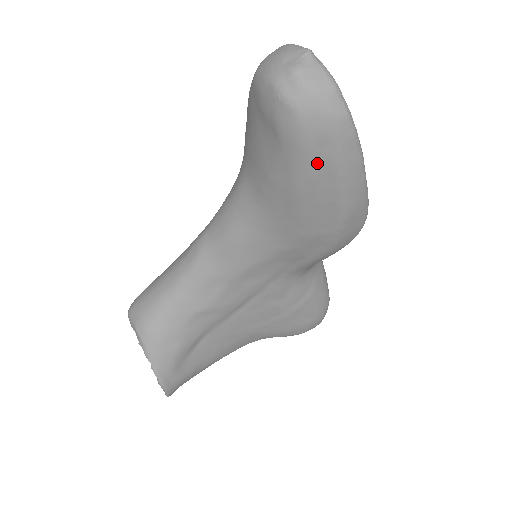
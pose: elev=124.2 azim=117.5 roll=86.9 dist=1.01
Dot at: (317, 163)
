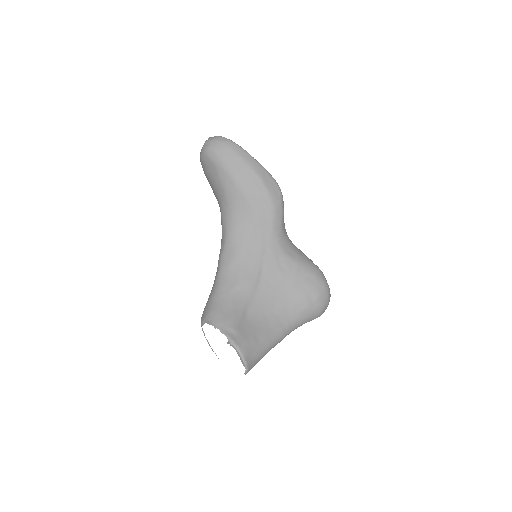
Dot at: (231, 161)
